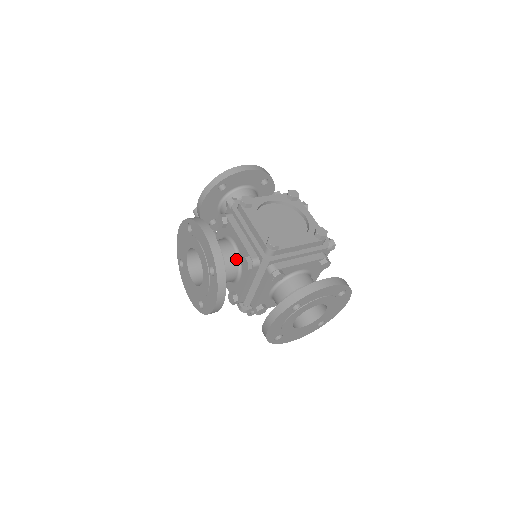
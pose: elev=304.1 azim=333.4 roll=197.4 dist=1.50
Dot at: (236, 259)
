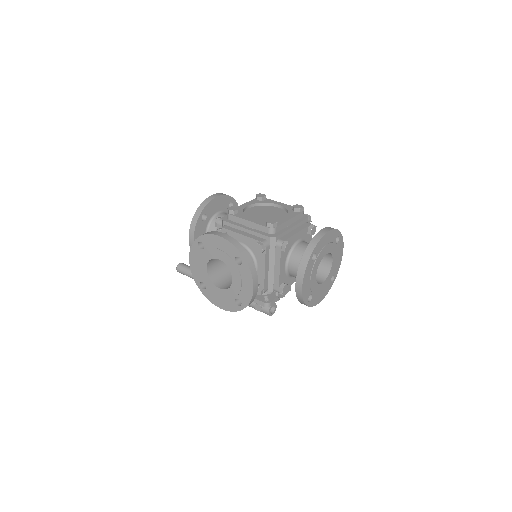
Dot at: (248, 253)
